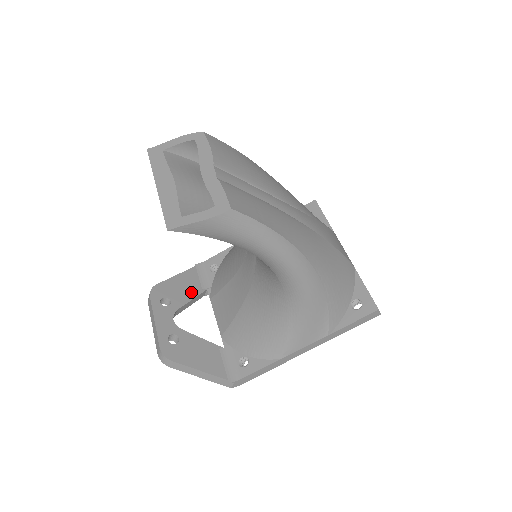
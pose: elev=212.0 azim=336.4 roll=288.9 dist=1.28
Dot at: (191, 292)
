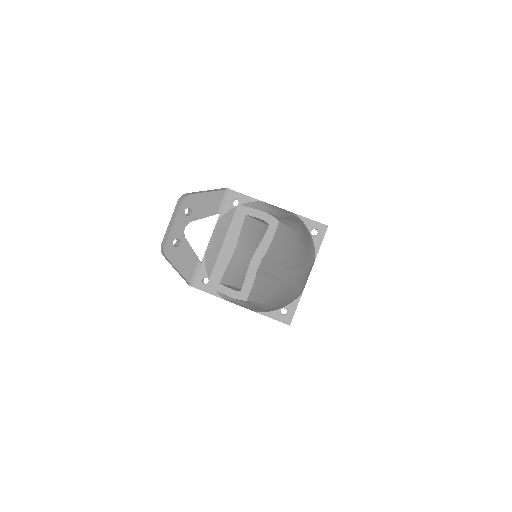
Dot at: (209, 211)
